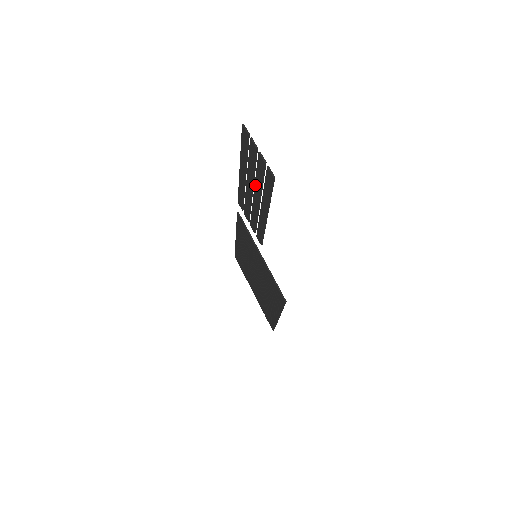
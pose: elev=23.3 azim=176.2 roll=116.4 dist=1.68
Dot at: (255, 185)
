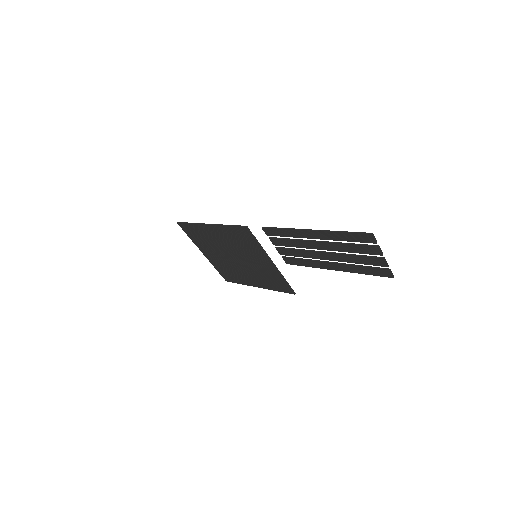
Dot at: (339, 255)
